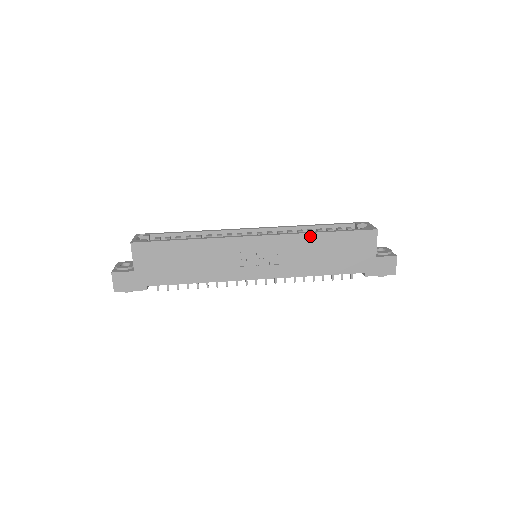
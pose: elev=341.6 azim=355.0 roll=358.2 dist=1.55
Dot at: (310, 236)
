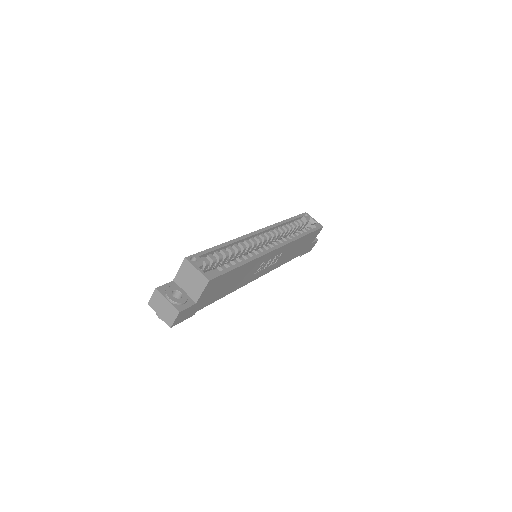
Dot at: (299, 240)
